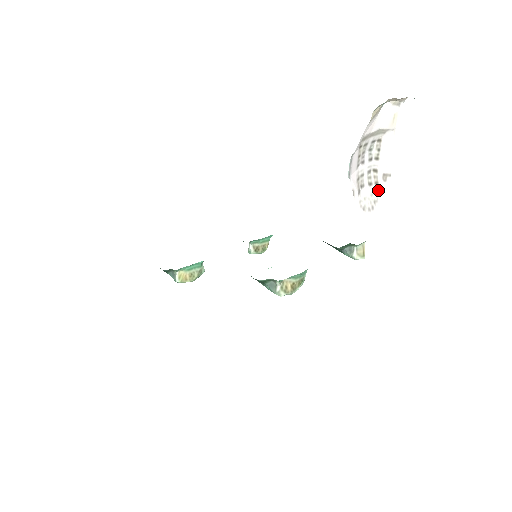
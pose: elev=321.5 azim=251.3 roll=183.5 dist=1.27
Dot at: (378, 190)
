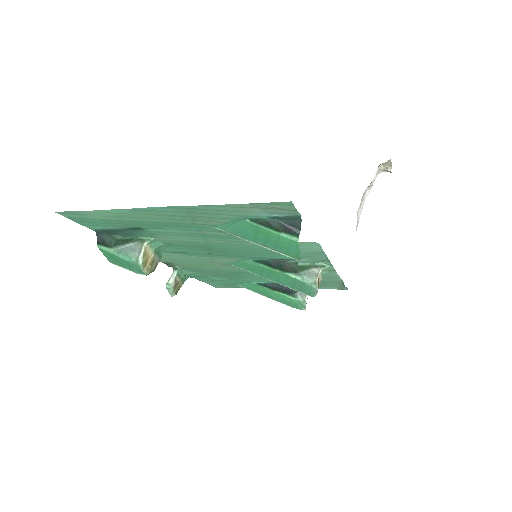
Dot at: occluded
